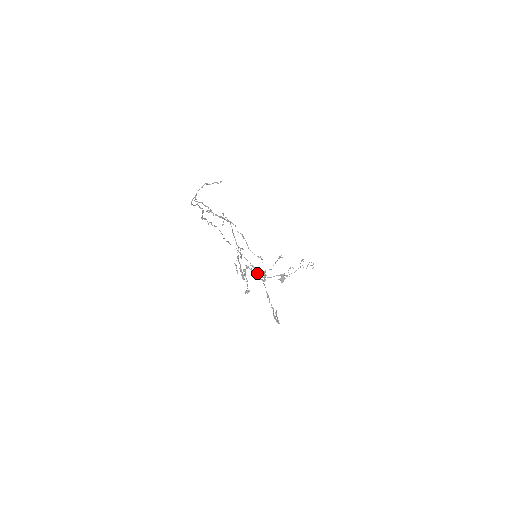
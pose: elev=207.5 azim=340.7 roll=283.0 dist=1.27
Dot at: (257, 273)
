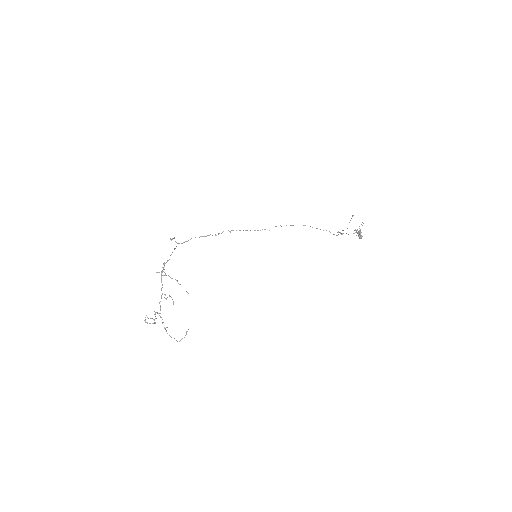
Dot at: (159, 315)
